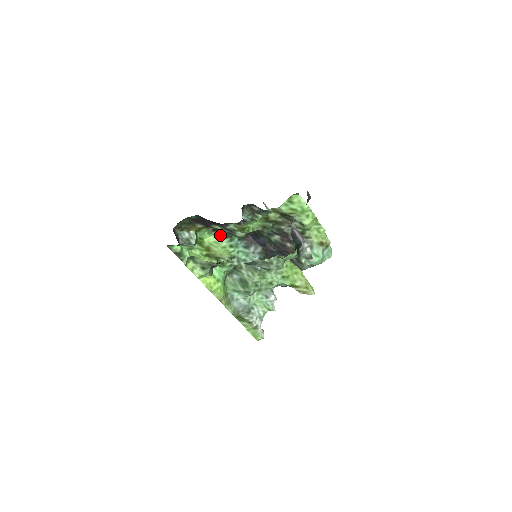
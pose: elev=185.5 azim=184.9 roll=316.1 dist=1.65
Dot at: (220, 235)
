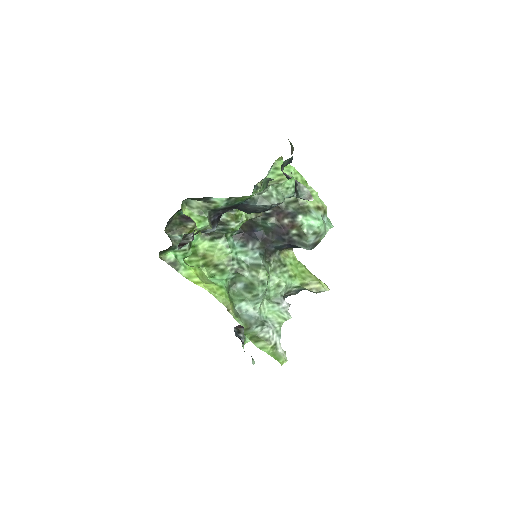
Dot at: (214, 238)
